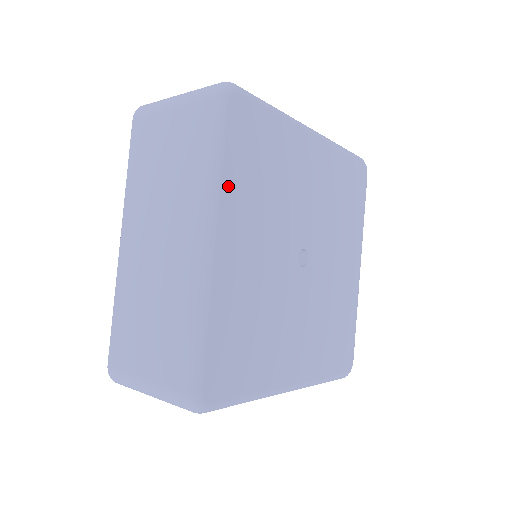
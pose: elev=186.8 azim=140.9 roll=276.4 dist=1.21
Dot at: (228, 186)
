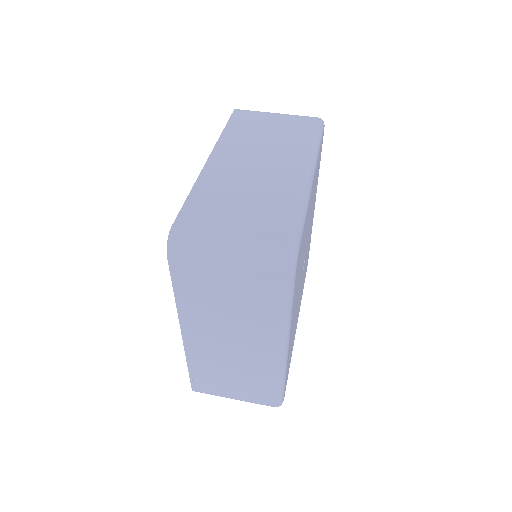
Dot at: occluded
